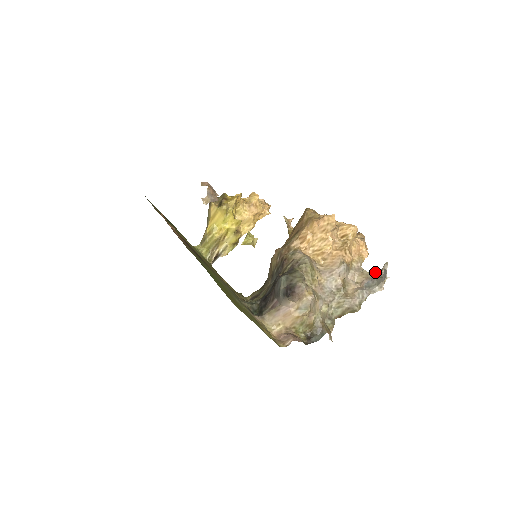
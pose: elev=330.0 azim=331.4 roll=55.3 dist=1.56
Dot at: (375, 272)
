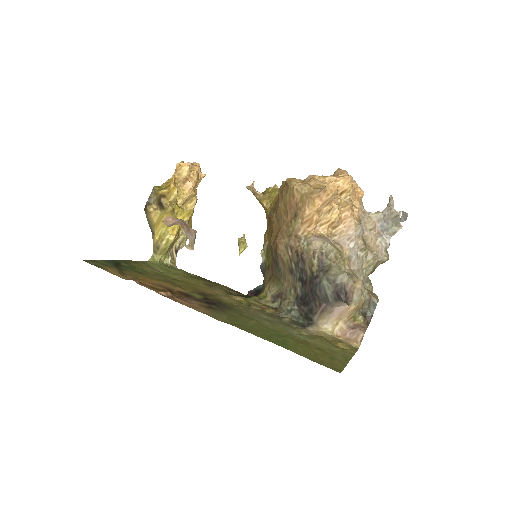
Dot at: (383, 211)
